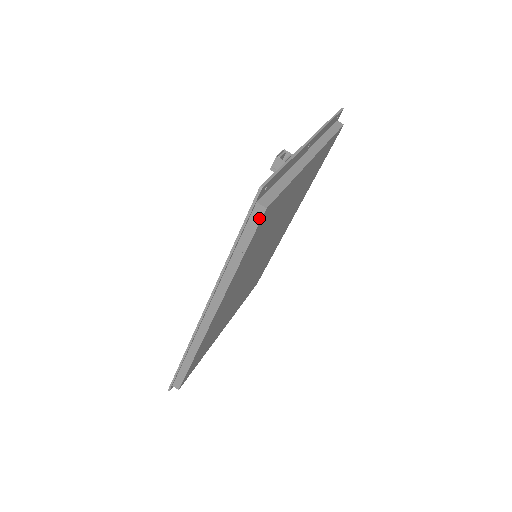
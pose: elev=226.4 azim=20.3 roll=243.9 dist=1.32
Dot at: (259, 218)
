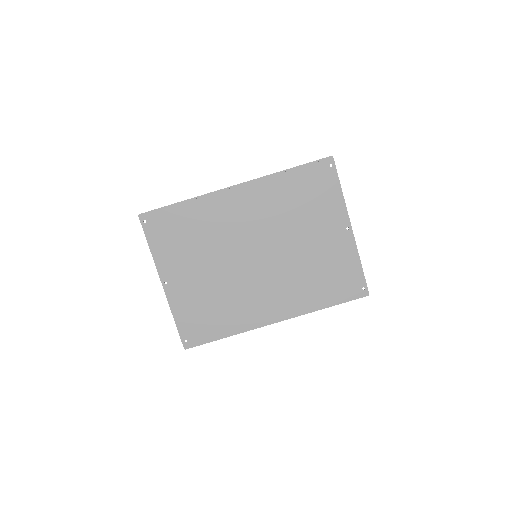
Dot at: (317, 162)
